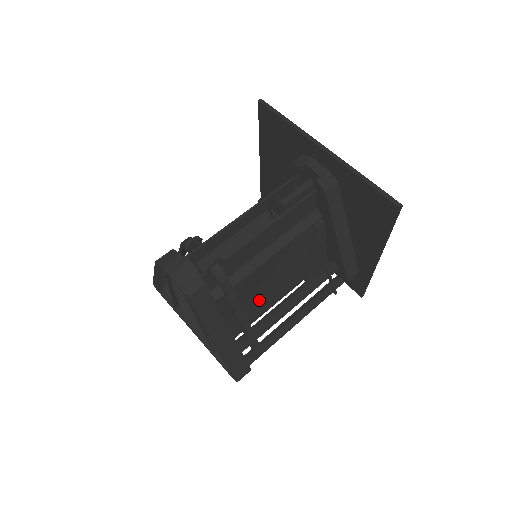
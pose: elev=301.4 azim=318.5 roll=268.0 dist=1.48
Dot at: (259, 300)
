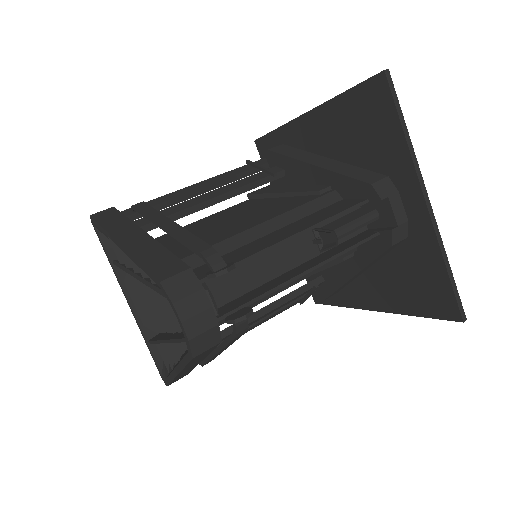
Dot at: occluded
